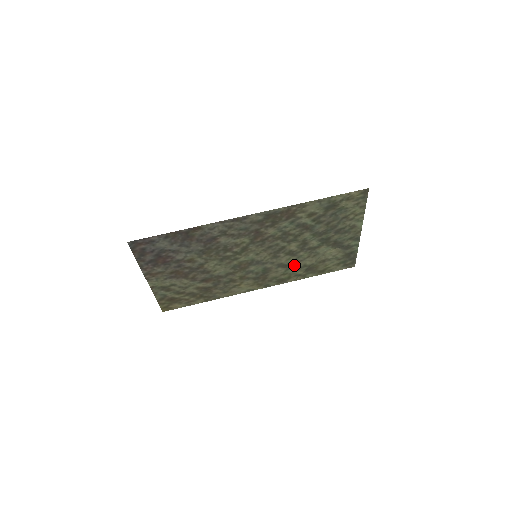
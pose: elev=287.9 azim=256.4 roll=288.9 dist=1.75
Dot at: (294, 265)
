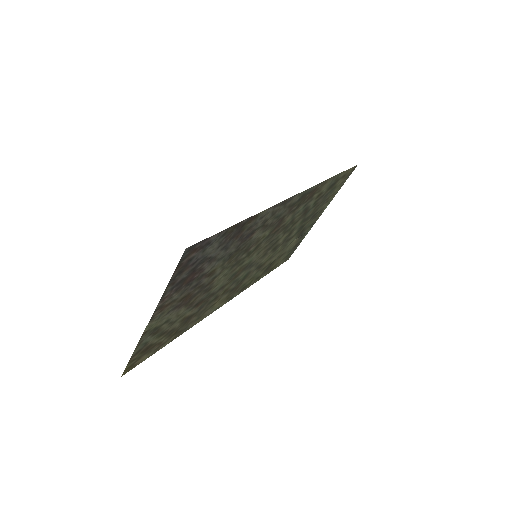
Dot at: (264, 264)
